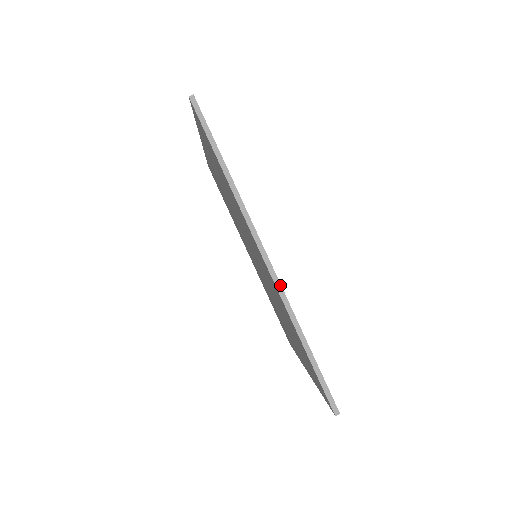
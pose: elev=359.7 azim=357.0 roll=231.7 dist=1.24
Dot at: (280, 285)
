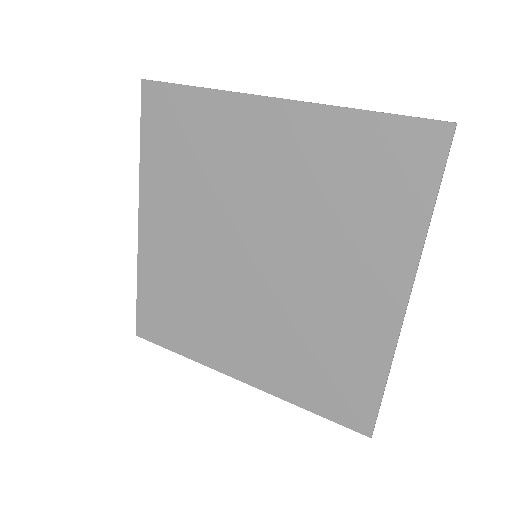
Dot at: occluded
